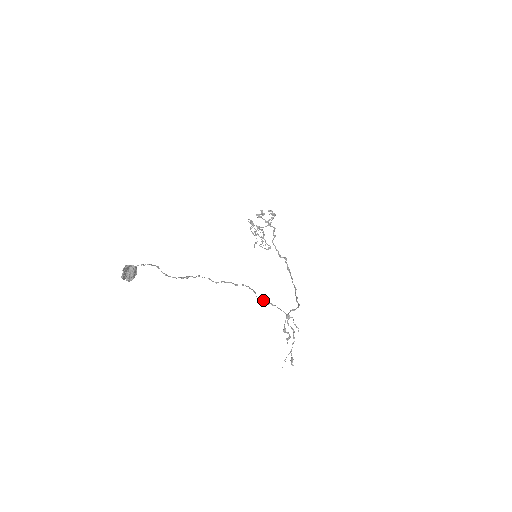
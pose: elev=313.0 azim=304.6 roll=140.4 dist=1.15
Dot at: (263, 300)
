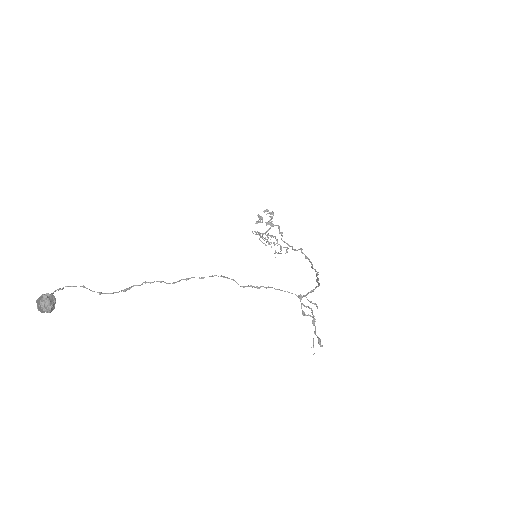
Dot at: (249, 286)
